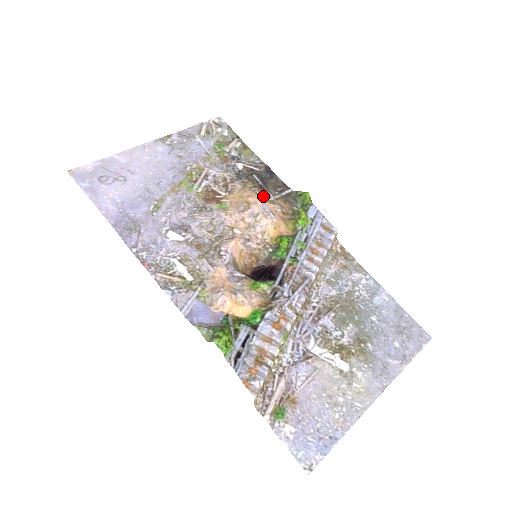
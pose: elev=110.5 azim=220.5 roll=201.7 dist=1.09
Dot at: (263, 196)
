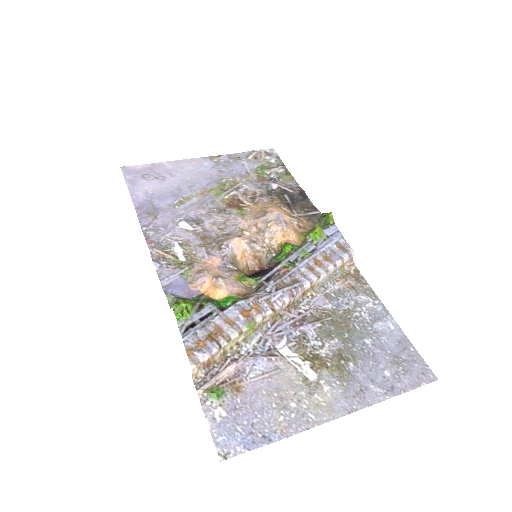
Dot at: (287, 212)
